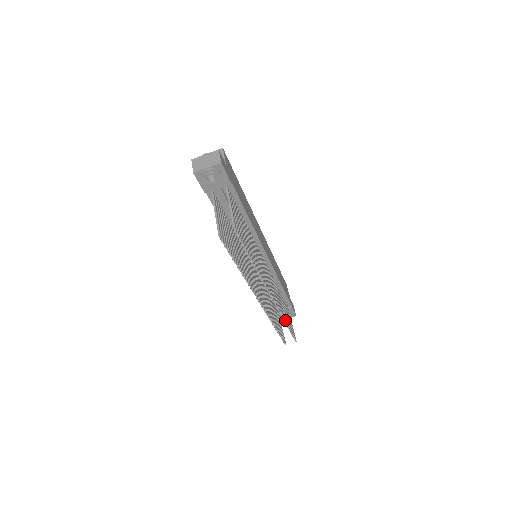
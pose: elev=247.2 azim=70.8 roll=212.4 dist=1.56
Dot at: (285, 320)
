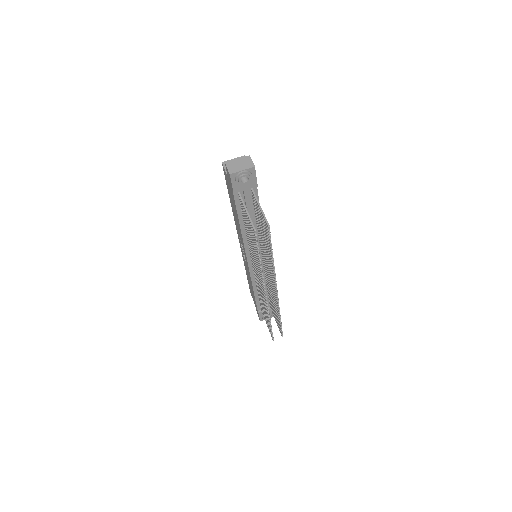
Dot at: occluded
